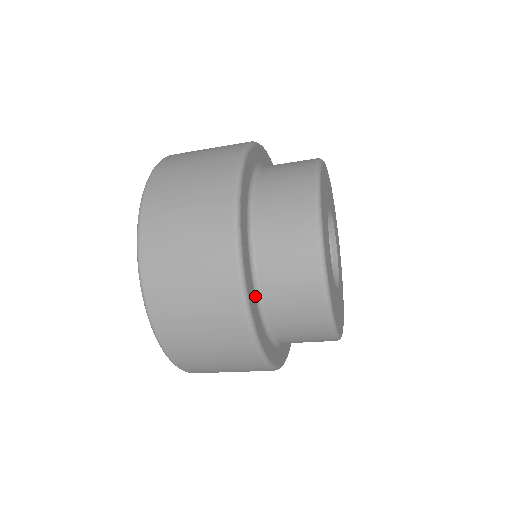
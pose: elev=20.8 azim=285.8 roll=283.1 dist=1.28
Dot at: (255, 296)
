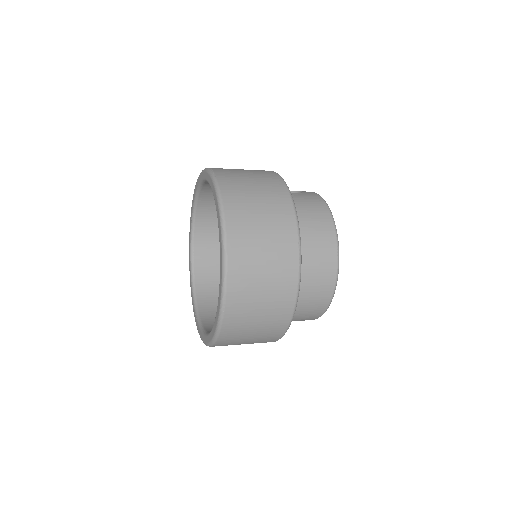
Dot at: occluded
